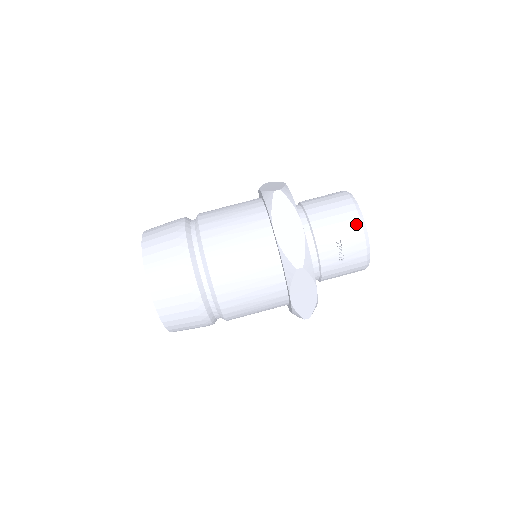
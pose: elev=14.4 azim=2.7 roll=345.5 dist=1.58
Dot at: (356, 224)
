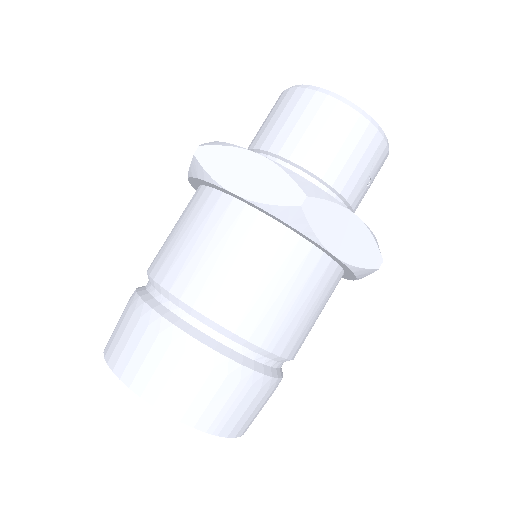
Dot at: (378, 142)
